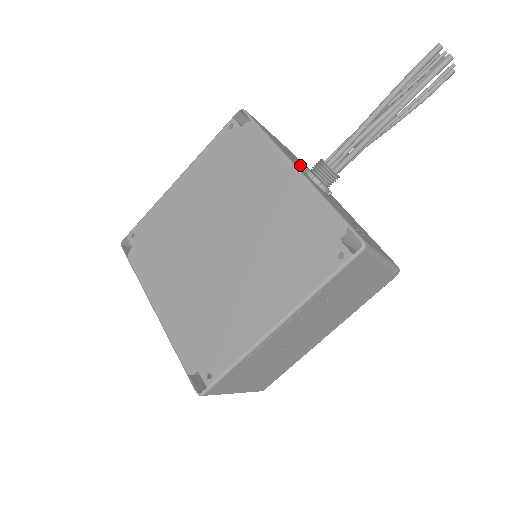
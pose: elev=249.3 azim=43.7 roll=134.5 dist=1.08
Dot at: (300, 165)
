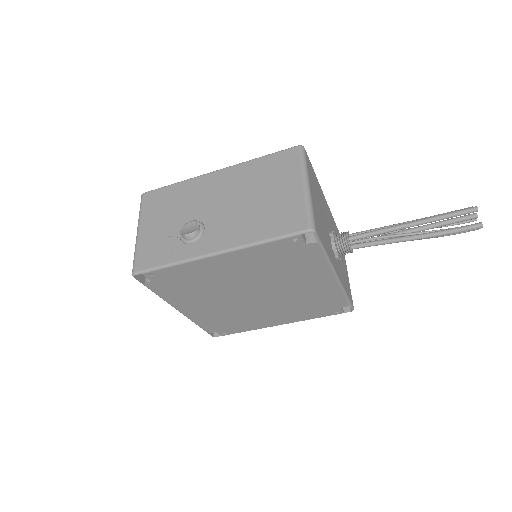
Dot at: (325, 223)
